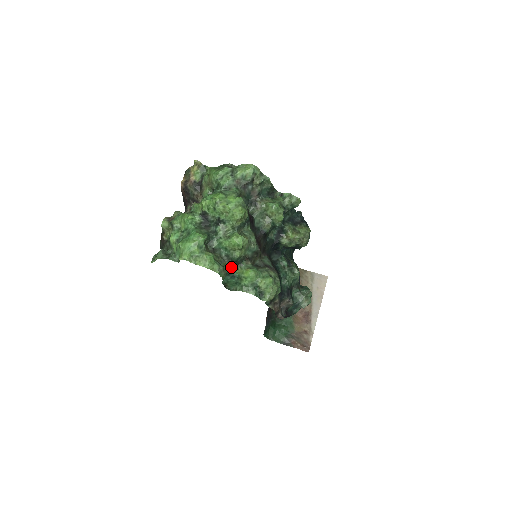
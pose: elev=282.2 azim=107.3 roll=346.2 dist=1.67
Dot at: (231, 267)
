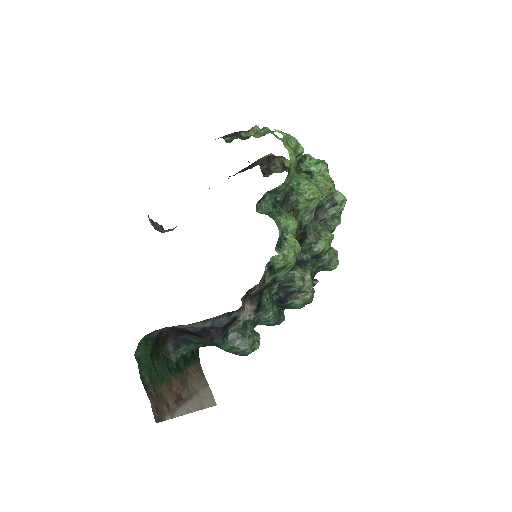
Dot at: (284, 198)
